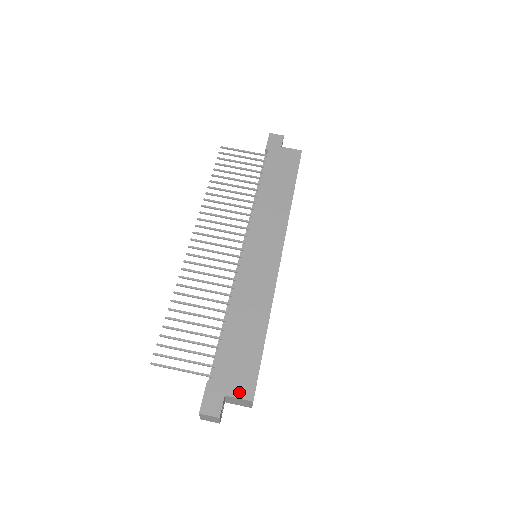
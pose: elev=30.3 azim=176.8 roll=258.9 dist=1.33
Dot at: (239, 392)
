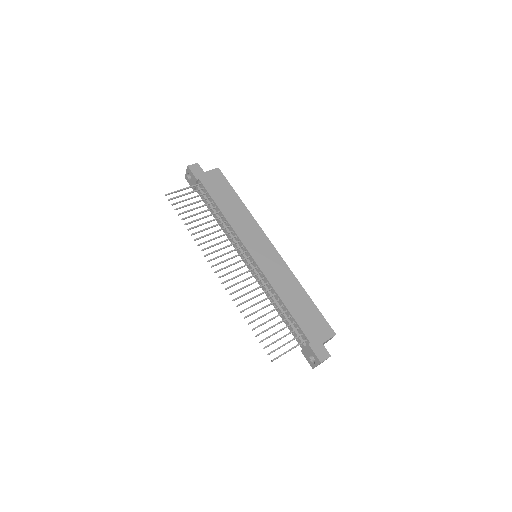
Dot at: (327, 336)
